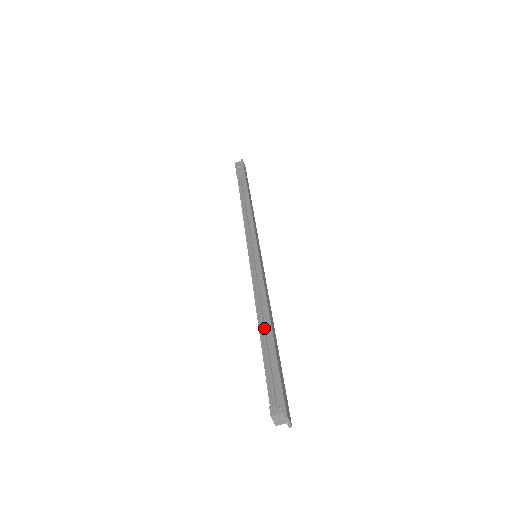
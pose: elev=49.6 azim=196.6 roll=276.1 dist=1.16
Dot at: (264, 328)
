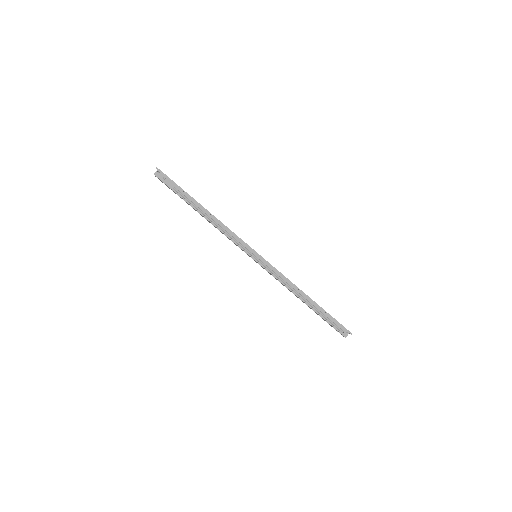
Dot at: (307, 301)
